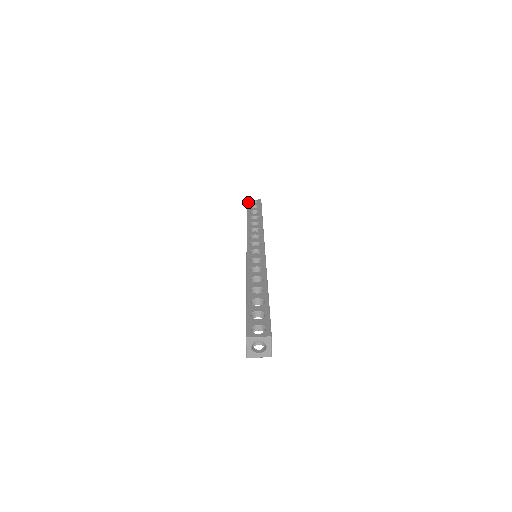
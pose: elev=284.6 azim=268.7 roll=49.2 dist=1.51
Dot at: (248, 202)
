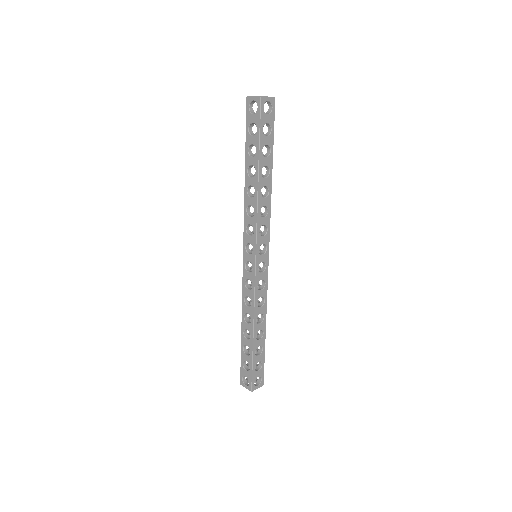
Dot at: (241, 375)
